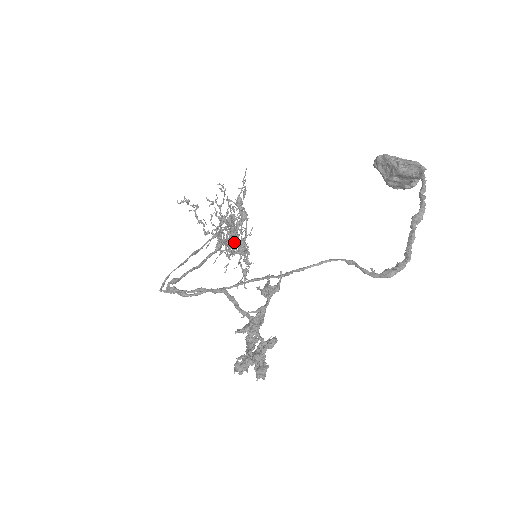
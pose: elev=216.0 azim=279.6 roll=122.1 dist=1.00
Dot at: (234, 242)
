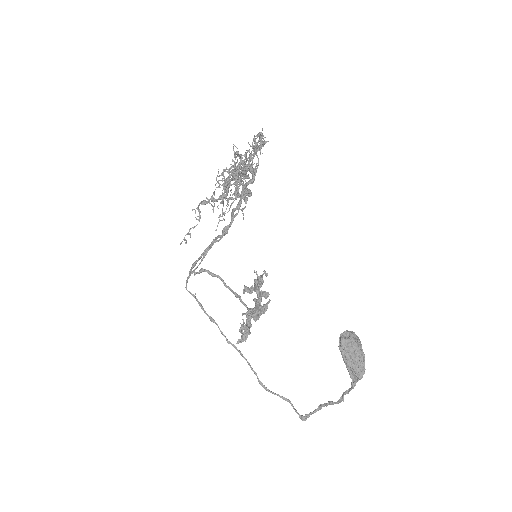
Dot at: occluded
